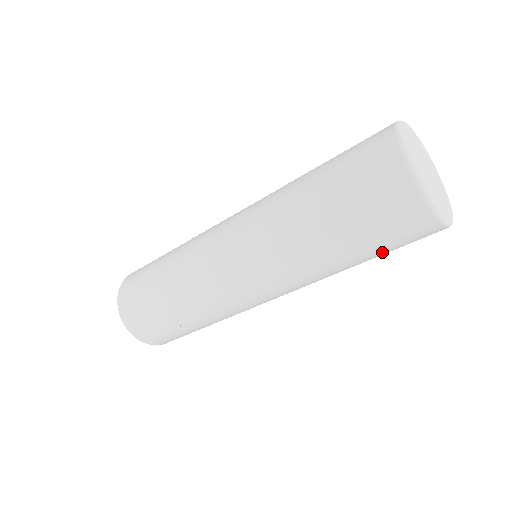
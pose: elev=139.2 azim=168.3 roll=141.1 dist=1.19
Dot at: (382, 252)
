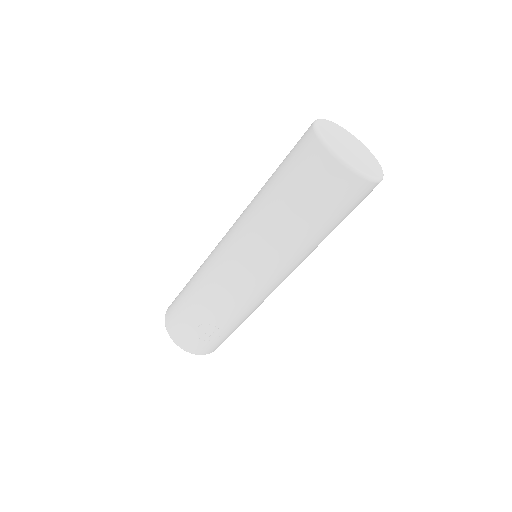
Dot at: (341, 218)
